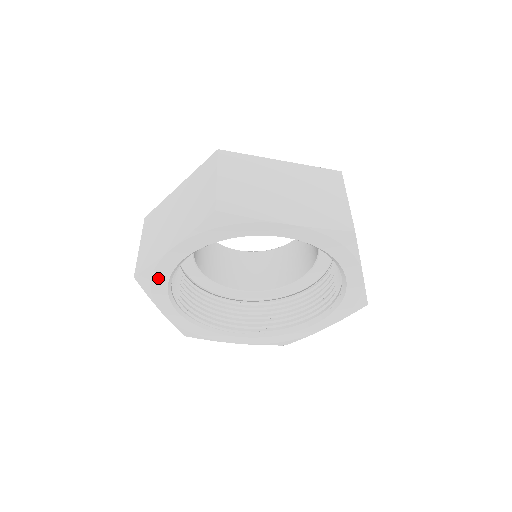
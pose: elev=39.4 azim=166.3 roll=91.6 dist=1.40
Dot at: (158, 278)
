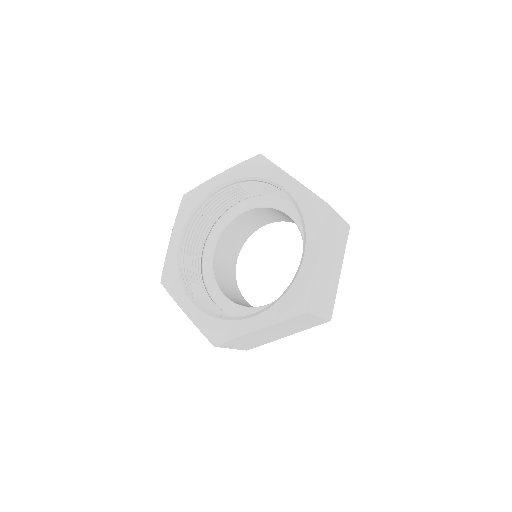
Dot at: (195, 198)
